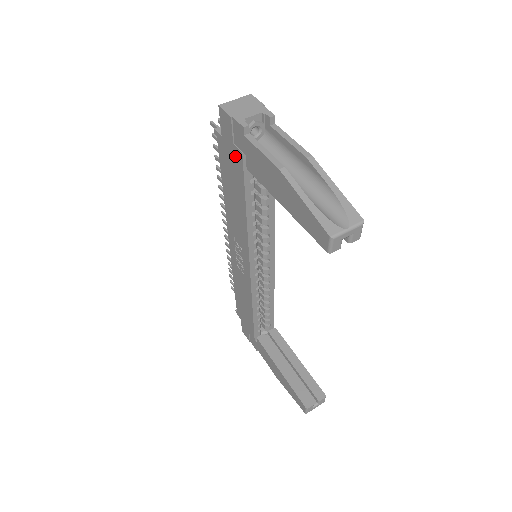
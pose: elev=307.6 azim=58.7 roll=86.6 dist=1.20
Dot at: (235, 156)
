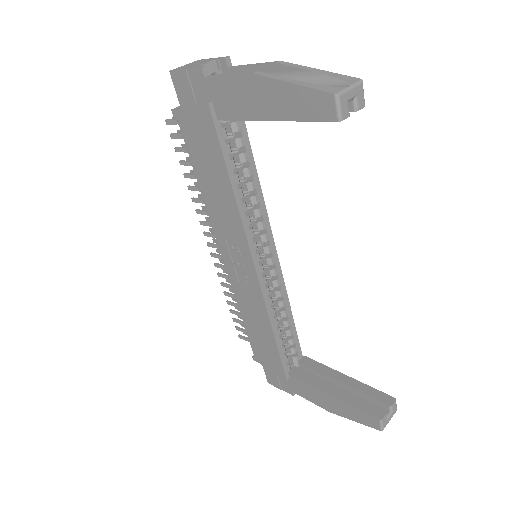
Dot at: (201, 117)
